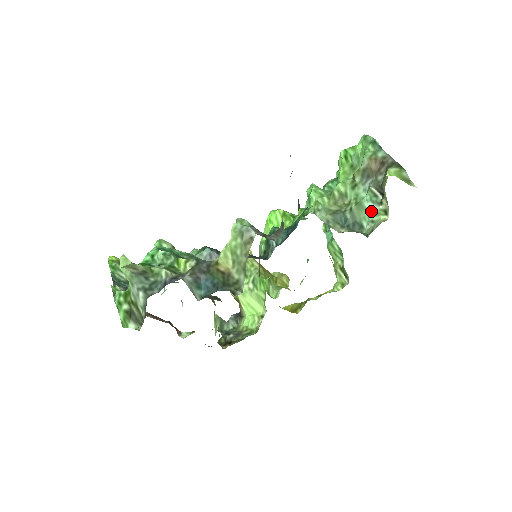
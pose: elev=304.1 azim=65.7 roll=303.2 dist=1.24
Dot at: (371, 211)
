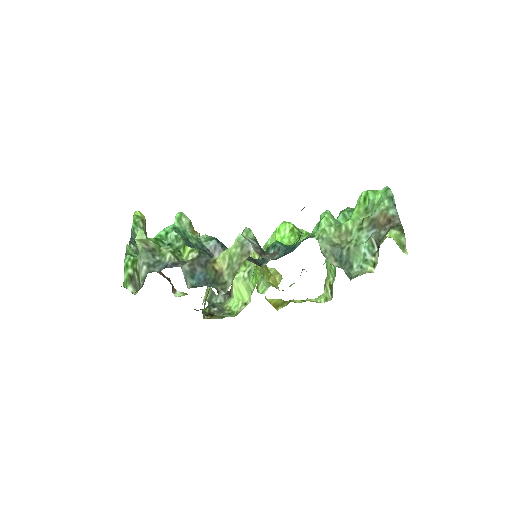
Dot at: (364, 257)
